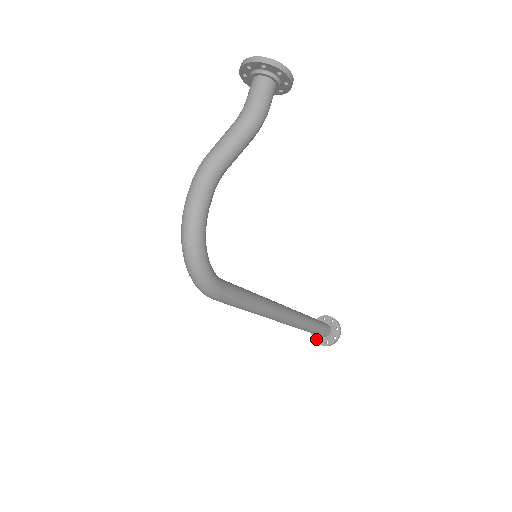
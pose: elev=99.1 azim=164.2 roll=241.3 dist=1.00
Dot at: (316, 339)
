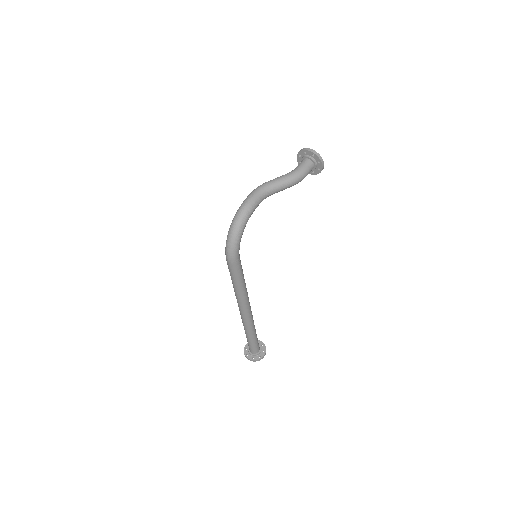
Dot at: (246, 354)
